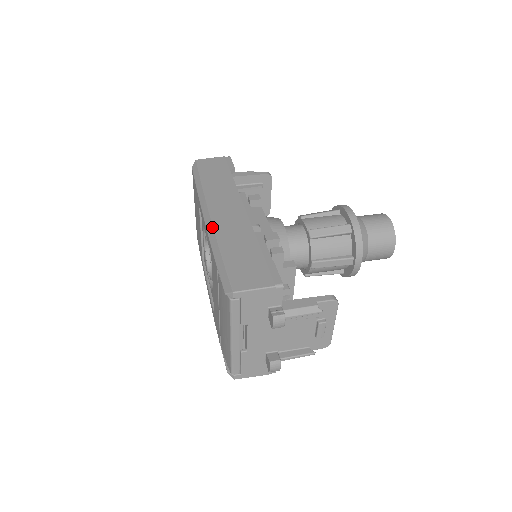
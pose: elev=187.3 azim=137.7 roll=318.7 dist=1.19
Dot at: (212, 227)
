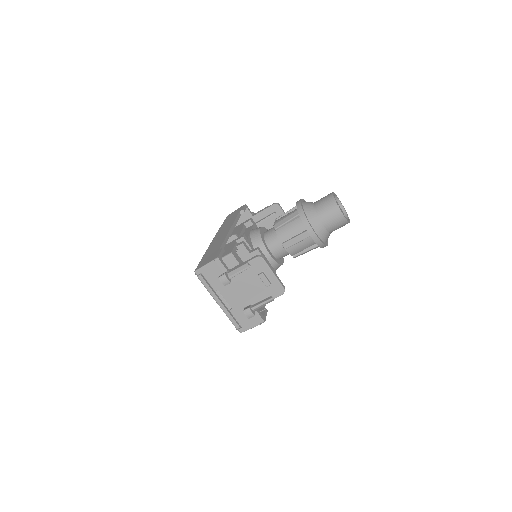
Dot at: (209, 246)
